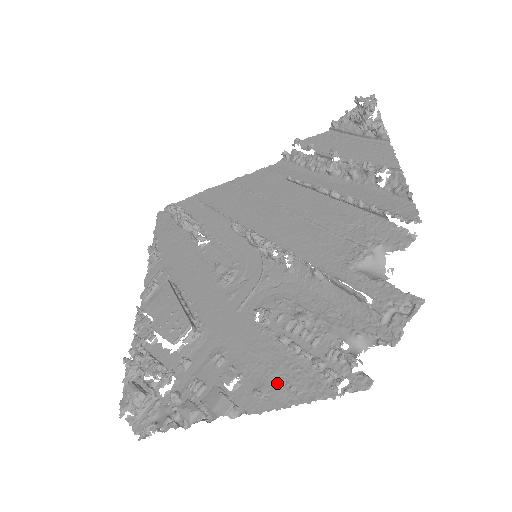
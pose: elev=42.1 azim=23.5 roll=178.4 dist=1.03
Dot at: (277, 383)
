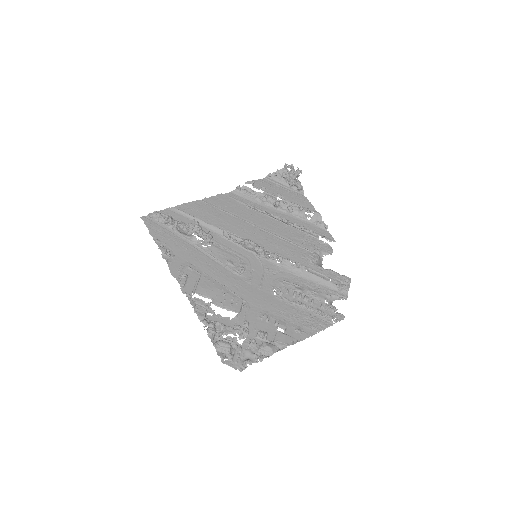
Dot at: (304, 324)
